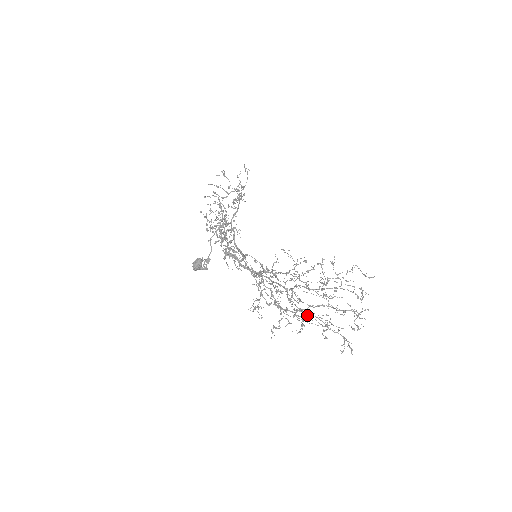
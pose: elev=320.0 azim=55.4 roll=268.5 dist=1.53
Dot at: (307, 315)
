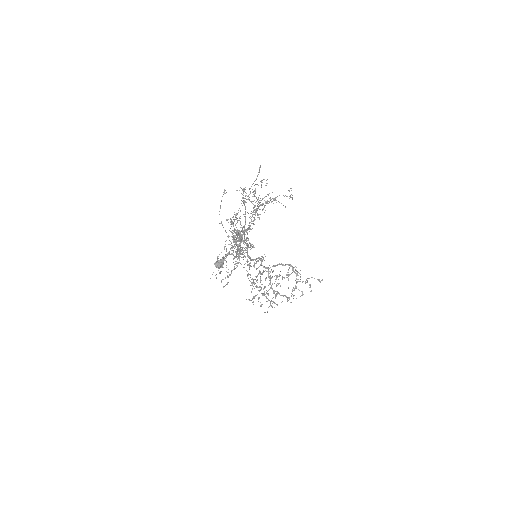
Dot at: occluded
